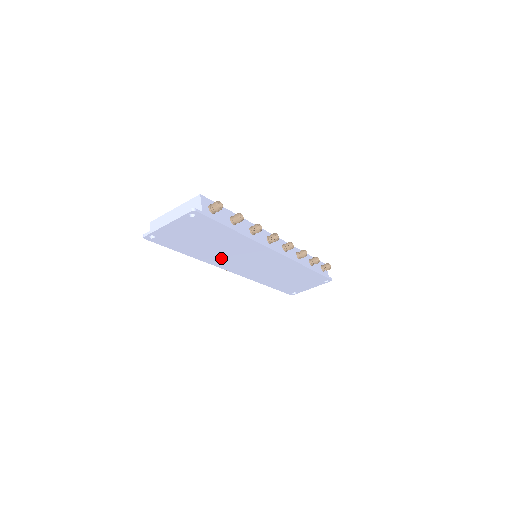
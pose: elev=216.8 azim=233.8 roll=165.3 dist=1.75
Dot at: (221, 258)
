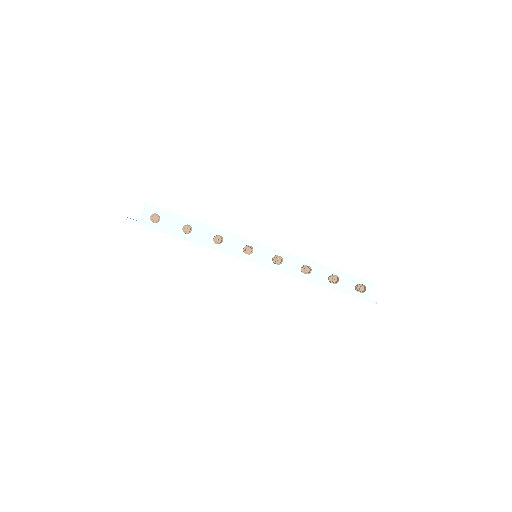
Dot at: occluded
